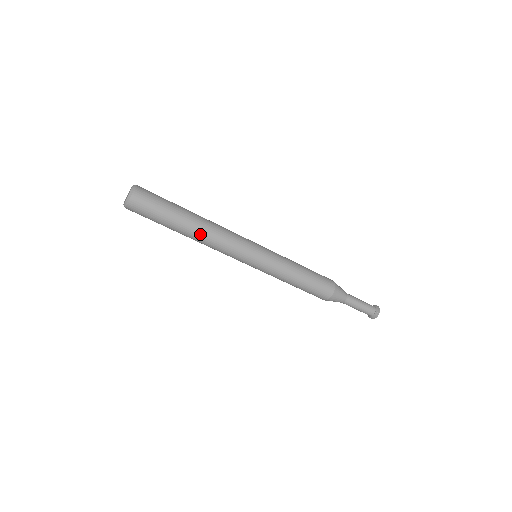
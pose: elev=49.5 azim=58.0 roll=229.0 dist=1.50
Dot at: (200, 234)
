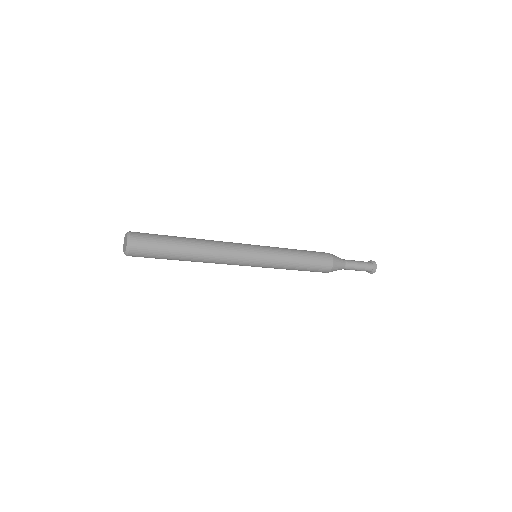
Dot at: (202, 253)
